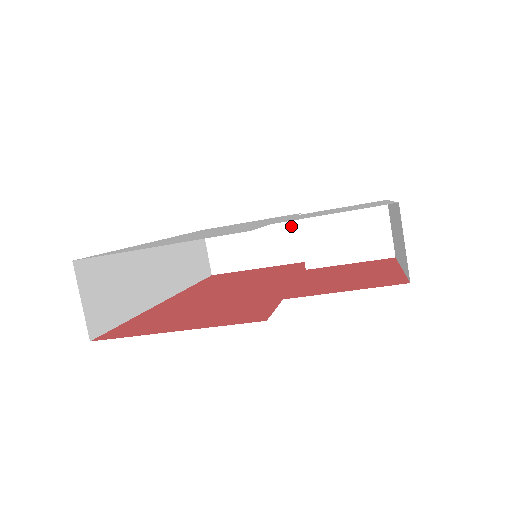
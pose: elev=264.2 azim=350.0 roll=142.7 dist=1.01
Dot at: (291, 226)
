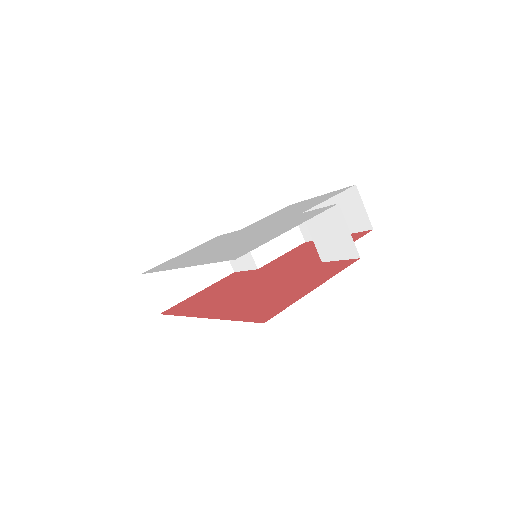
Dot at: occluded
